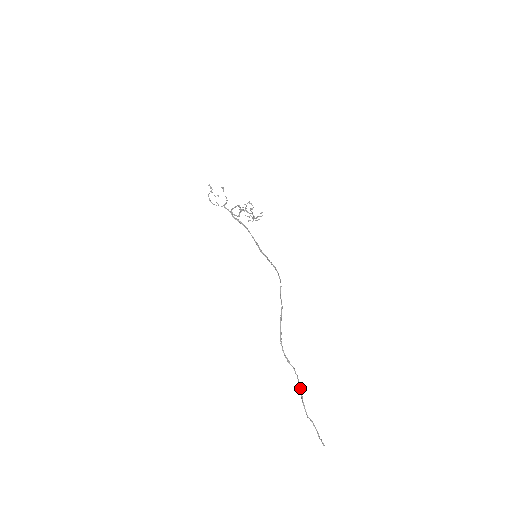
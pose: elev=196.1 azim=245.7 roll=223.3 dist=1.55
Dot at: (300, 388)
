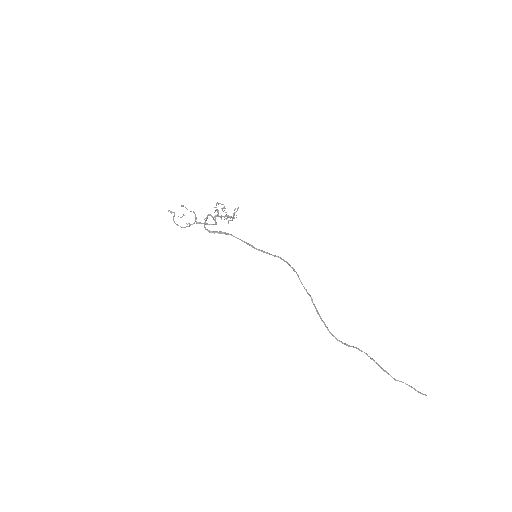
Dot at: (374, 360)
